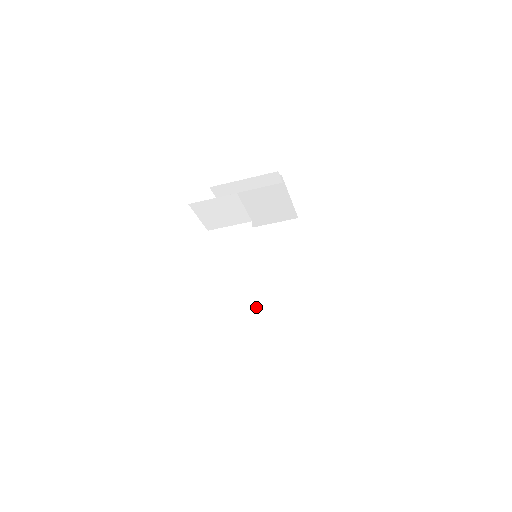
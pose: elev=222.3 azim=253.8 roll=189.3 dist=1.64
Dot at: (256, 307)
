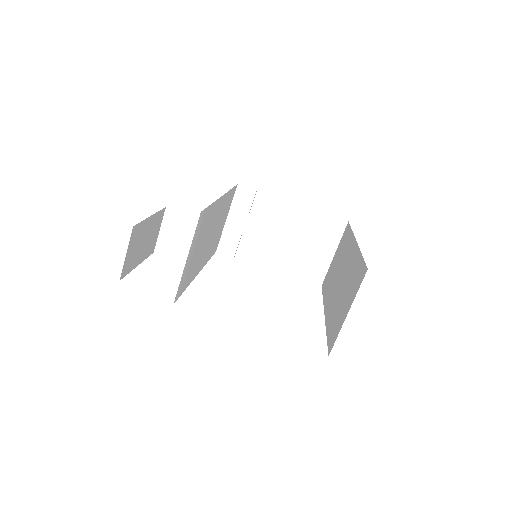
Dot at: (330, 322)
